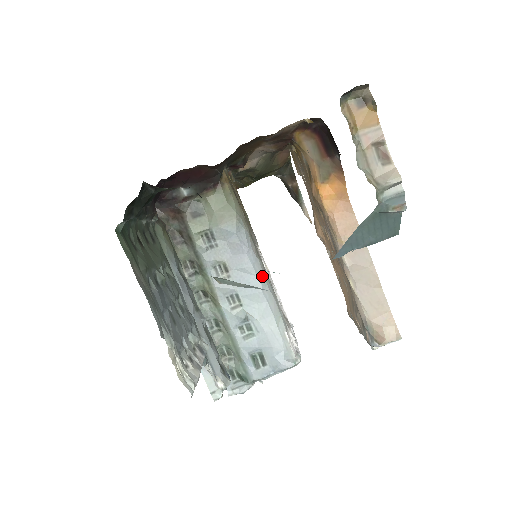
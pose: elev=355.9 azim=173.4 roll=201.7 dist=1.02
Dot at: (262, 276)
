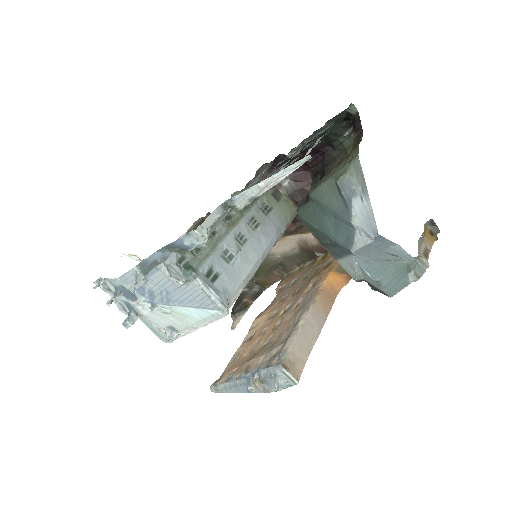
Dot at: (265, 255)
